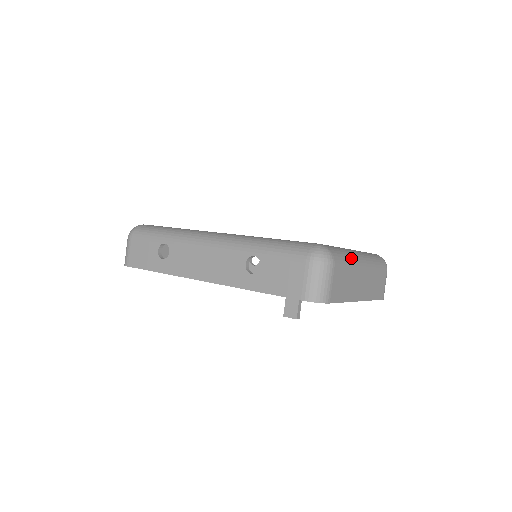
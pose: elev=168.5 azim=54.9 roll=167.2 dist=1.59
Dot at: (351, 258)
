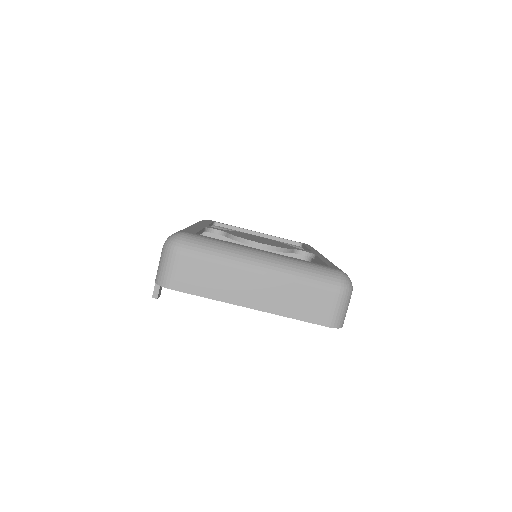
Dot at: (228, 255)
